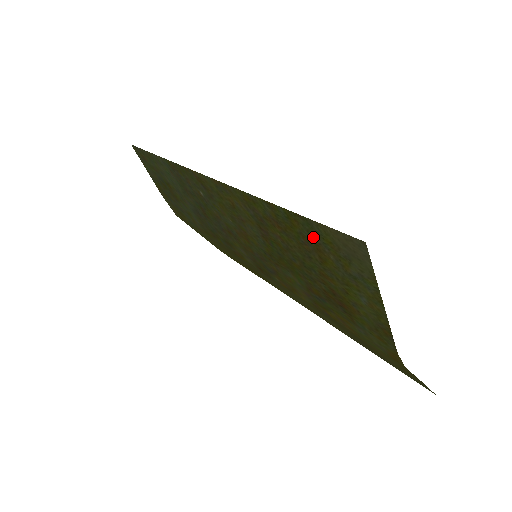
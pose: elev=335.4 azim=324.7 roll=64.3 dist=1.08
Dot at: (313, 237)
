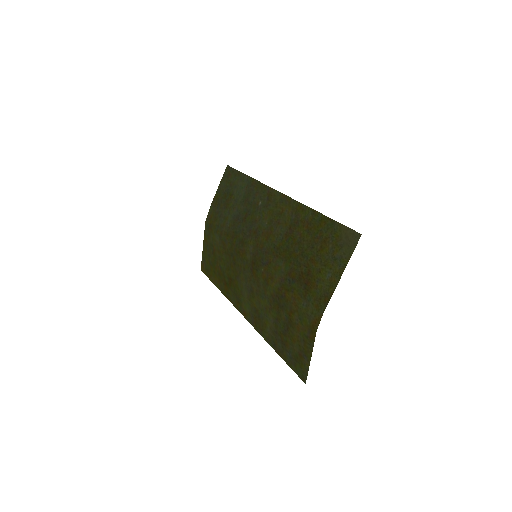
Dot at: (328, 233)
